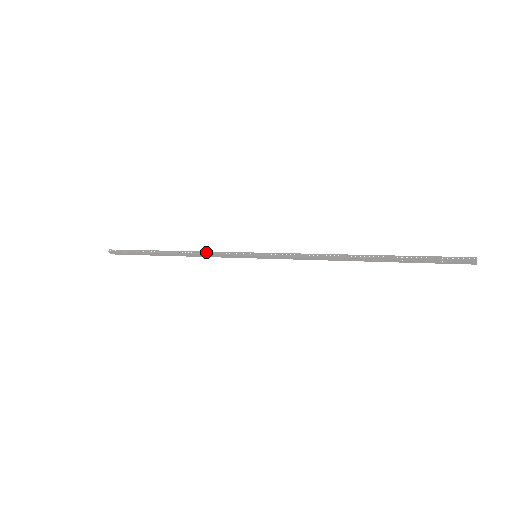
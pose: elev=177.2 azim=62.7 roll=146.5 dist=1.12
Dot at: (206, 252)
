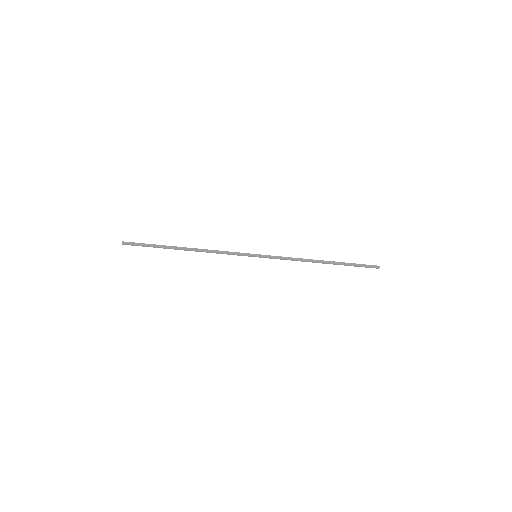
Dot at: (218, 251)
